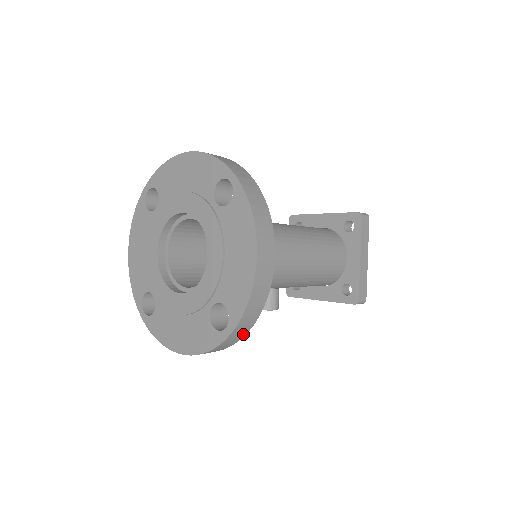
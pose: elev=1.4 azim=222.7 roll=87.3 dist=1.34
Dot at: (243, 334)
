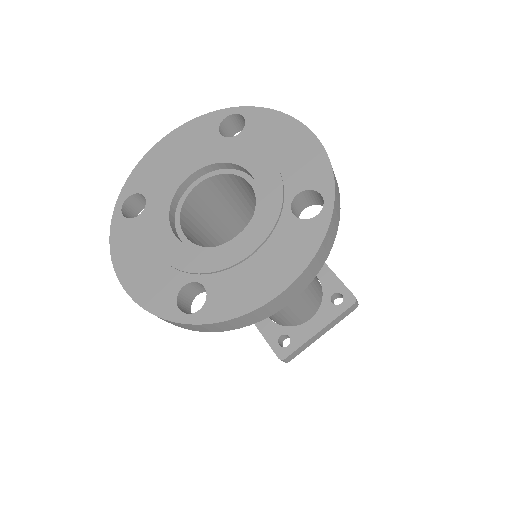
Dot at: (194, 329)
